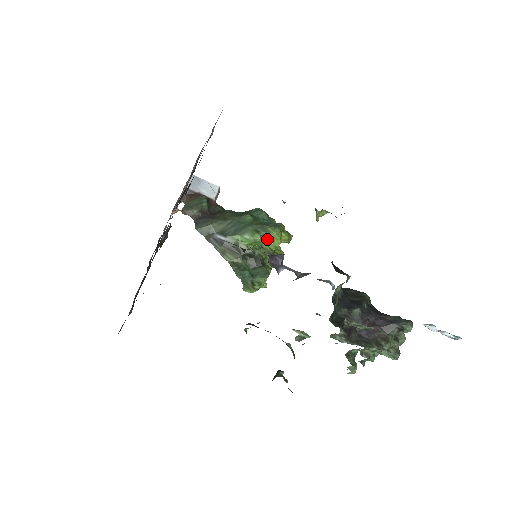
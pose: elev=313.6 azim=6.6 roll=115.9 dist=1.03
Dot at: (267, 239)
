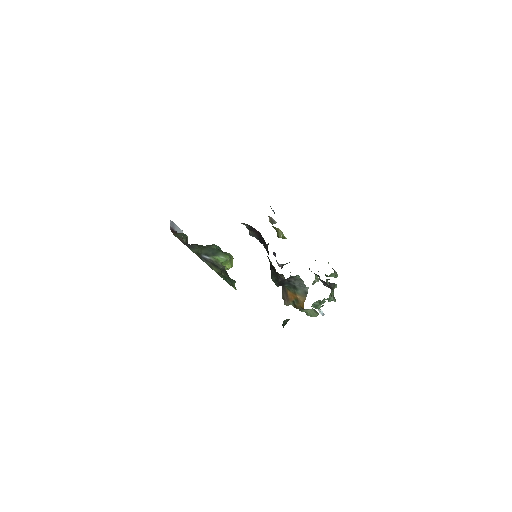
Dot at: (230, 260)
